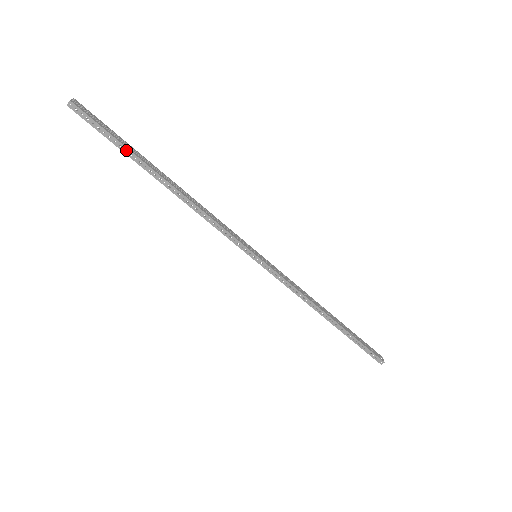
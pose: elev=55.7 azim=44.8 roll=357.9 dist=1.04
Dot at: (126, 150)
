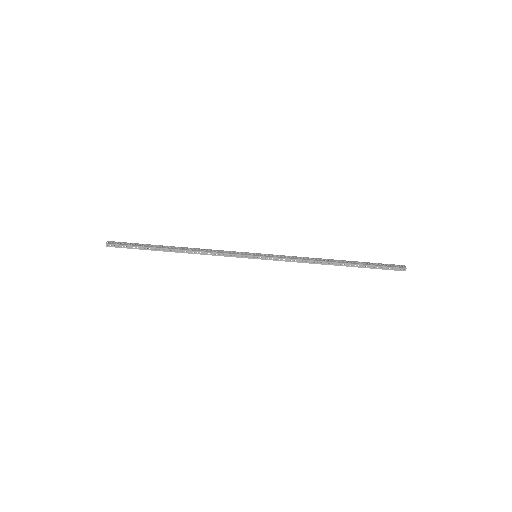
Dot at: (145, 248)
